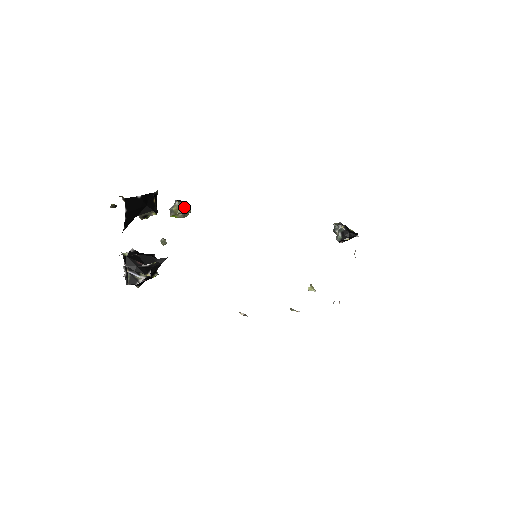
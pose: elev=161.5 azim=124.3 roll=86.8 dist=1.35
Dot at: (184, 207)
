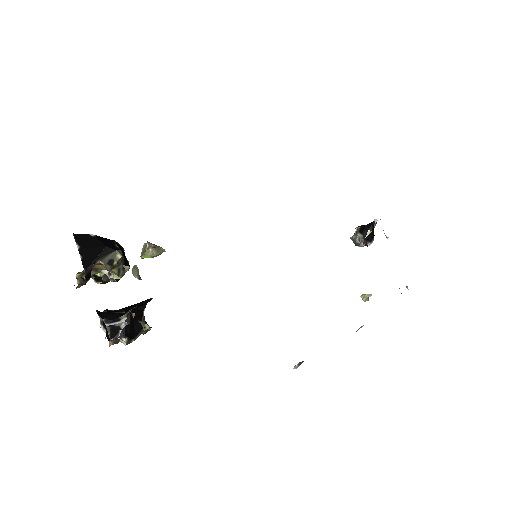
Dot at: occluded
